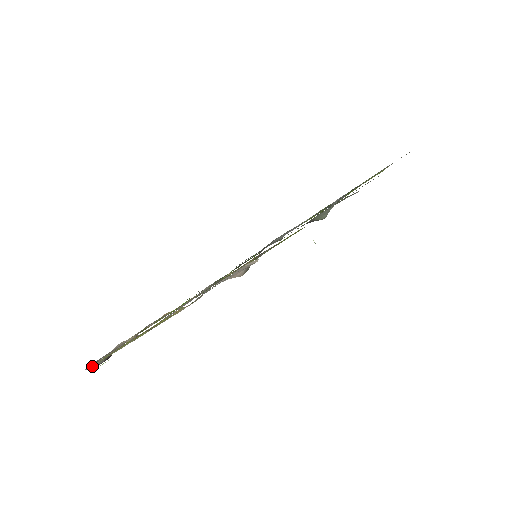
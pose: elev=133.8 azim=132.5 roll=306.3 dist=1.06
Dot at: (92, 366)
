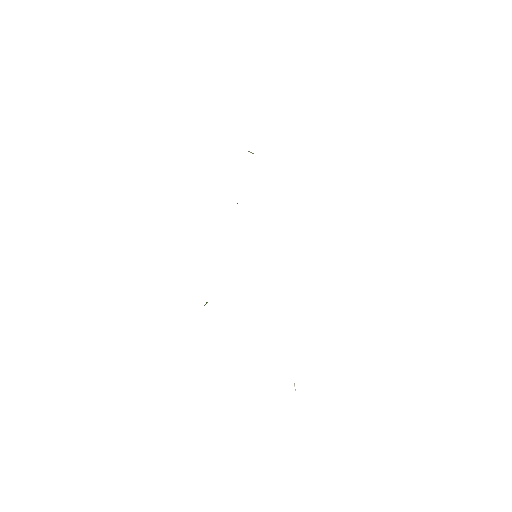
Dot at: occluded
